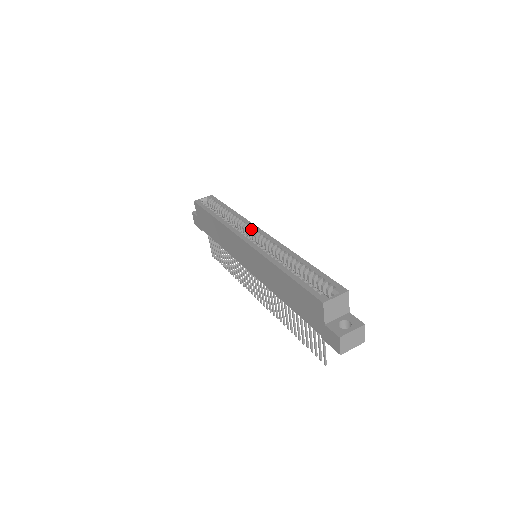
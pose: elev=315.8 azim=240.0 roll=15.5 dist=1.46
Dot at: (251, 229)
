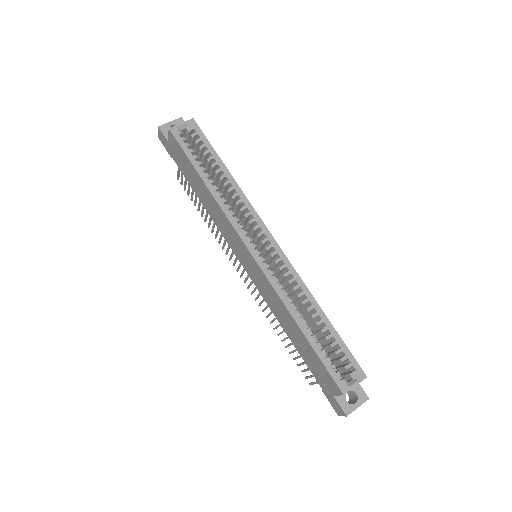
Dot at: (257, 228)
